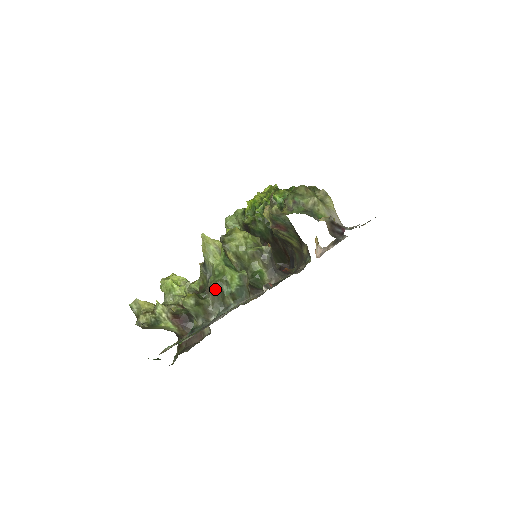
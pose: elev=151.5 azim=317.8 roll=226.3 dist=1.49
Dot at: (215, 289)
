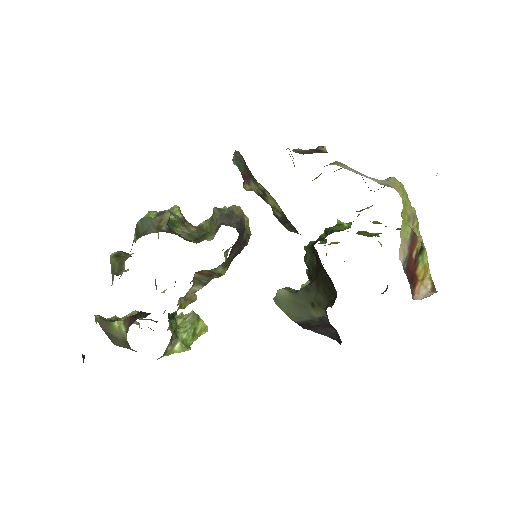
Dot at: occluded
